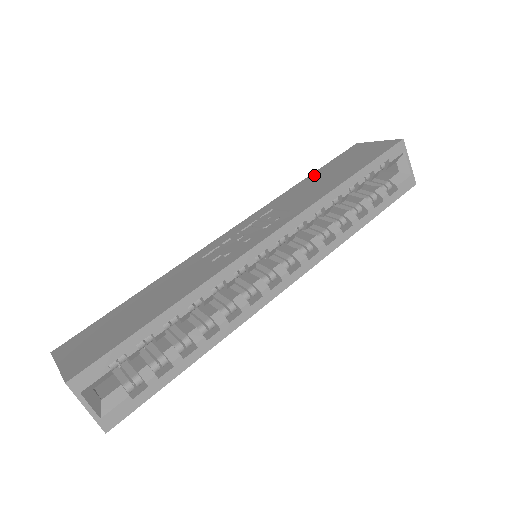
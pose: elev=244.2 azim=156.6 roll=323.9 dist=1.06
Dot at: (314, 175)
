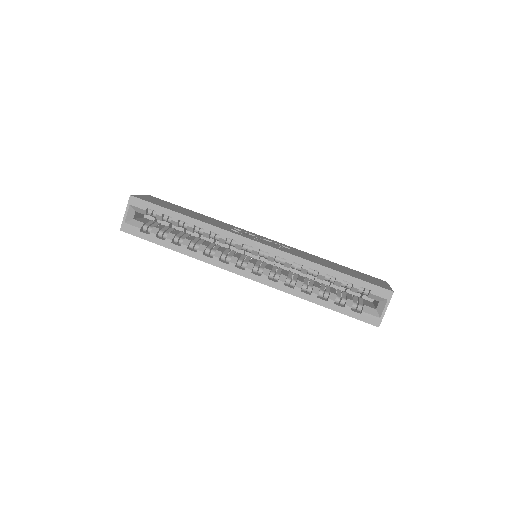
Dot at: (336, 264)
